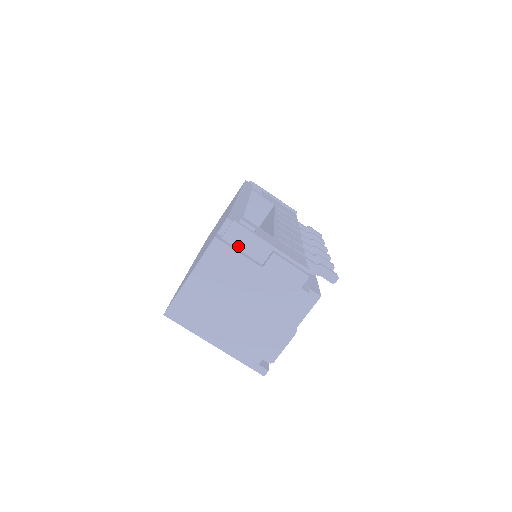
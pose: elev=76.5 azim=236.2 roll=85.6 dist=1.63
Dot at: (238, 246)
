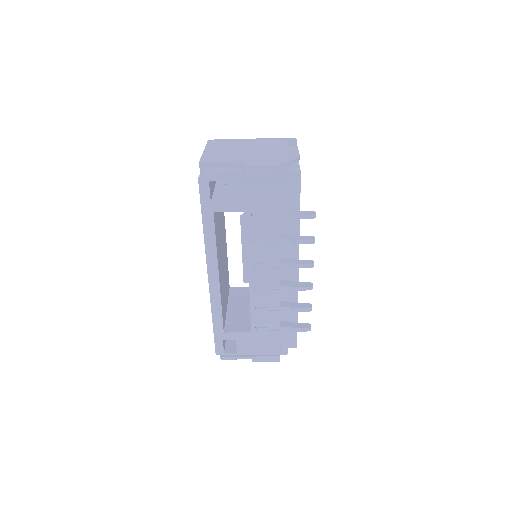
Dot at: occluded
